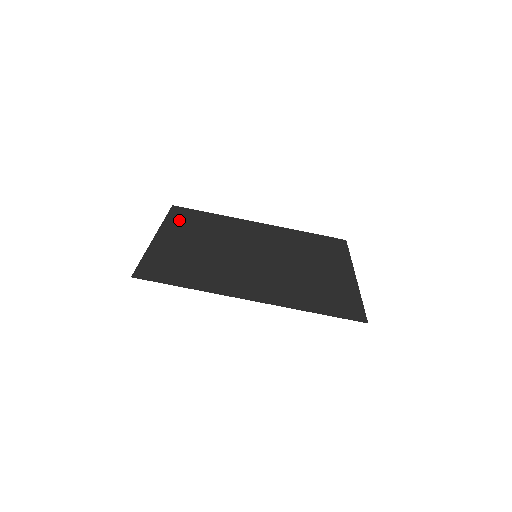
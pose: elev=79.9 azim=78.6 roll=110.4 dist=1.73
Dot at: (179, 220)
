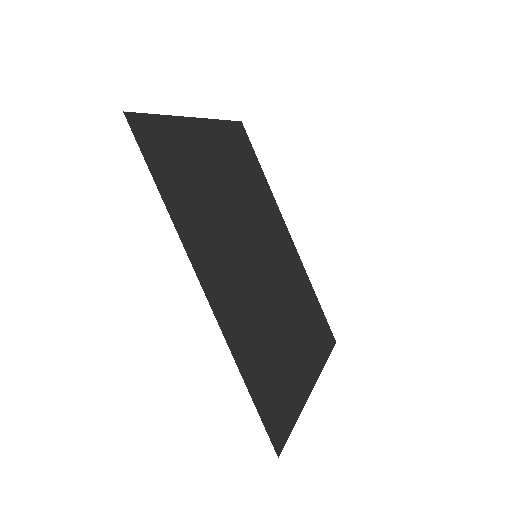
Dot at: (232, 138)
